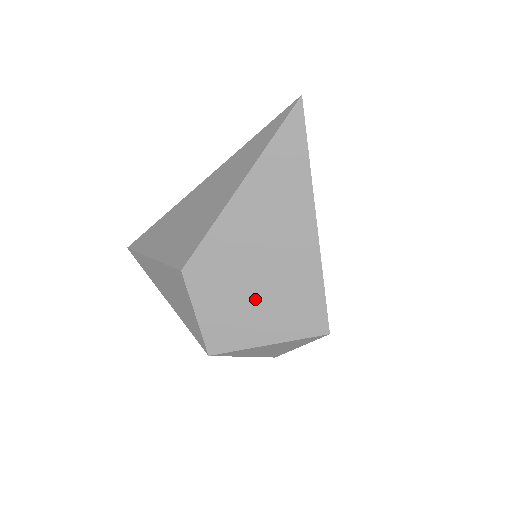
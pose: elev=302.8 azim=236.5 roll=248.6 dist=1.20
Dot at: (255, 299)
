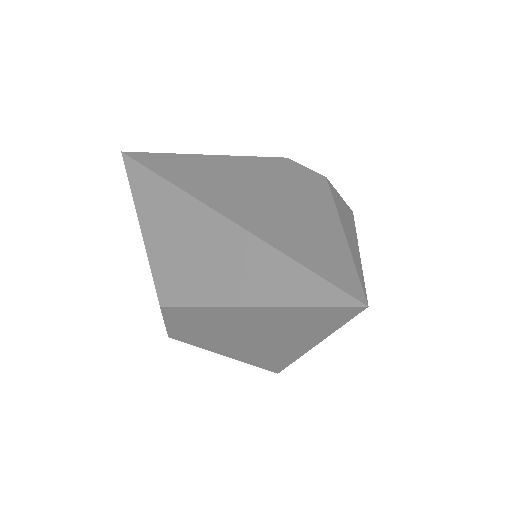
Dot at: (224, 342)
